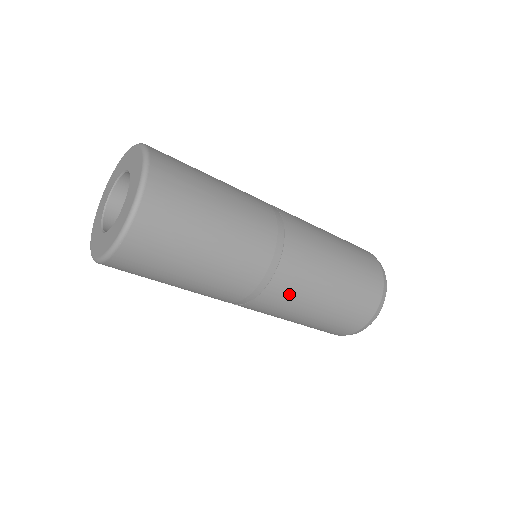
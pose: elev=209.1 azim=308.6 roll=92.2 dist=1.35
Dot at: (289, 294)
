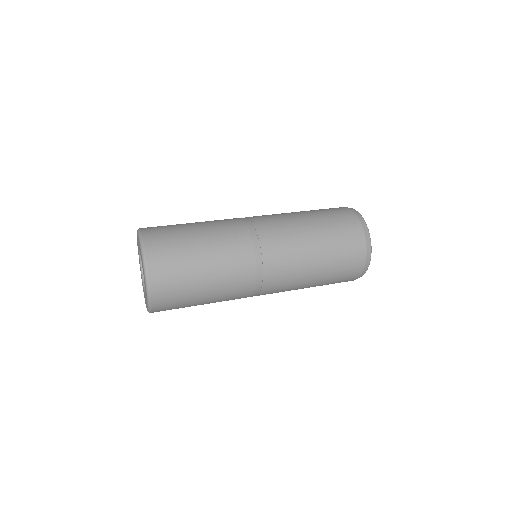
Dot at: occluded
